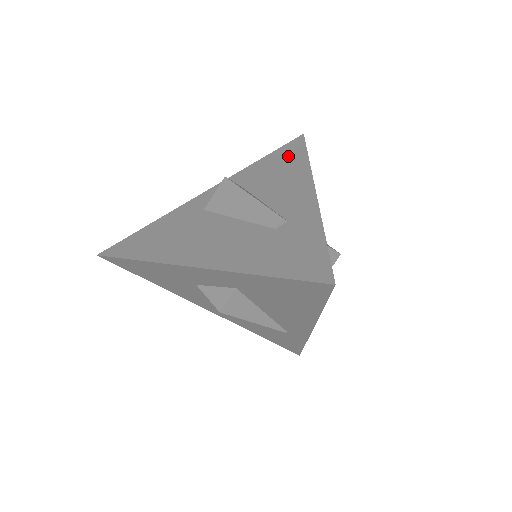
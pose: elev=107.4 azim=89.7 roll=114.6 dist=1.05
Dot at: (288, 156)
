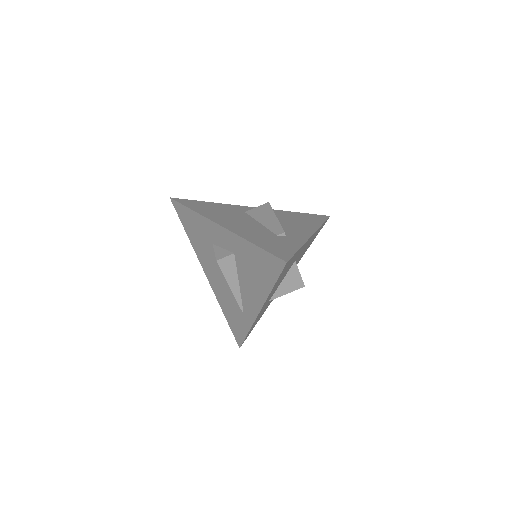
Dot at: (312, 218)
